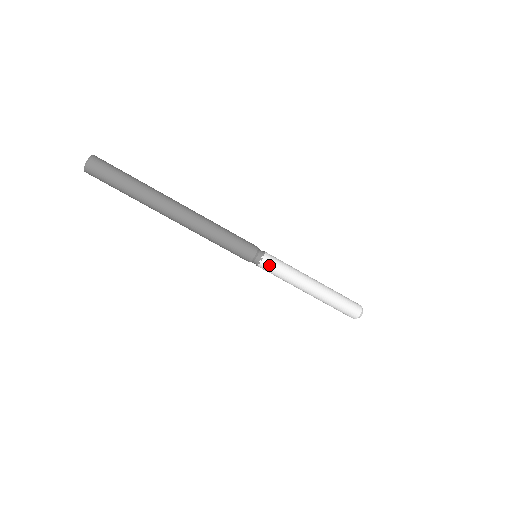
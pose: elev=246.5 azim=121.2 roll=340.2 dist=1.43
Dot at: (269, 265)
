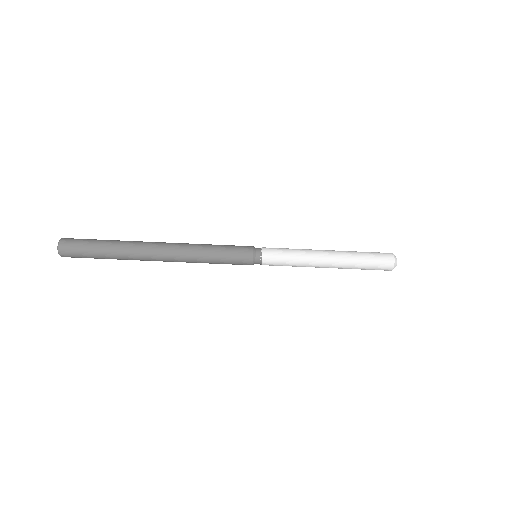
Dot at: (272, 250)
